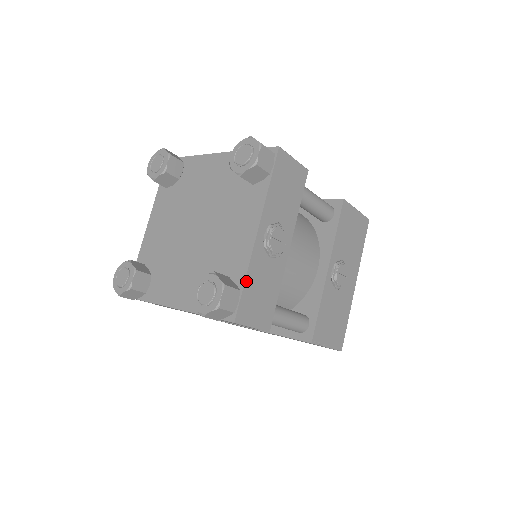
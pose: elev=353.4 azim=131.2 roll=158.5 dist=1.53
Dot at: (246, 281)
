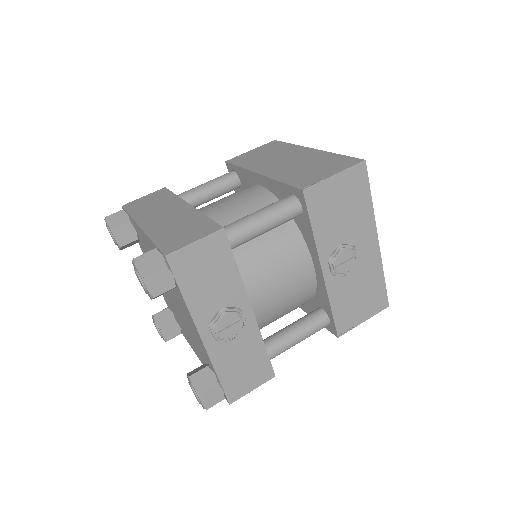
Dot at: (219, 375)
